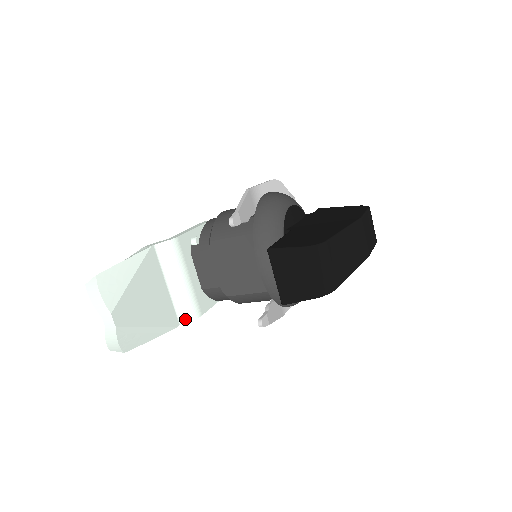
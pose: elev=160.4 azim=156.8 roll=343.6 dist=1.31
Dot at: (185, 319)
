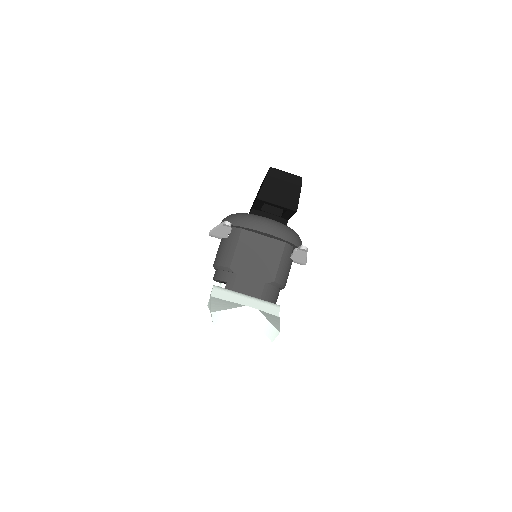
Dot at: (276, 313)
